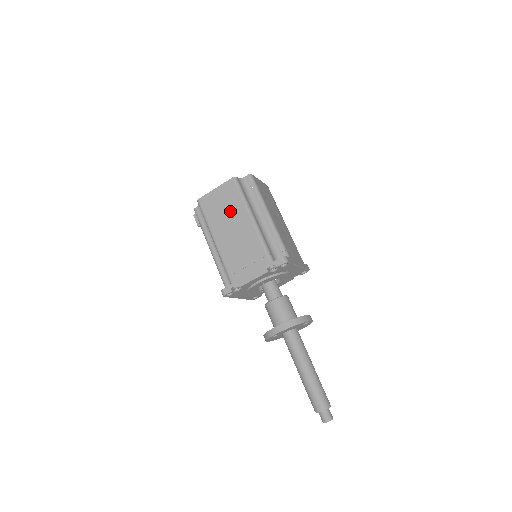
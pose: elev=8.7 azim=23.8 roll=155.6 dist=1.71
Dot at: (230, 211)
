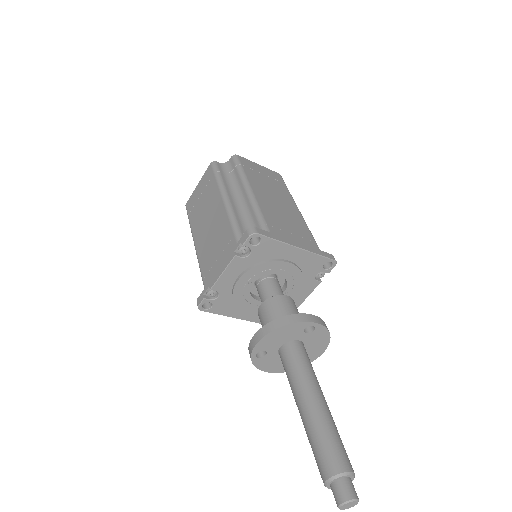
Dot at: (207, 201)
